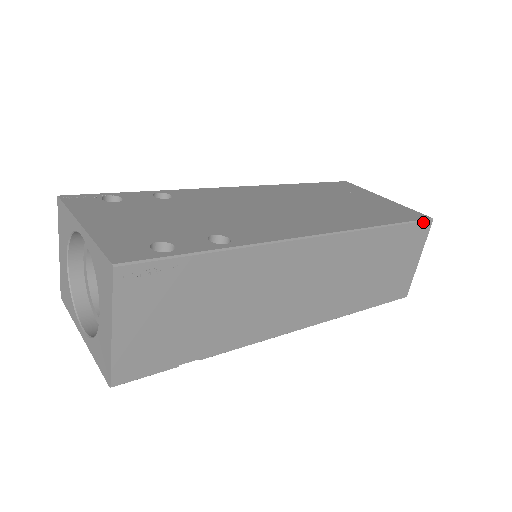
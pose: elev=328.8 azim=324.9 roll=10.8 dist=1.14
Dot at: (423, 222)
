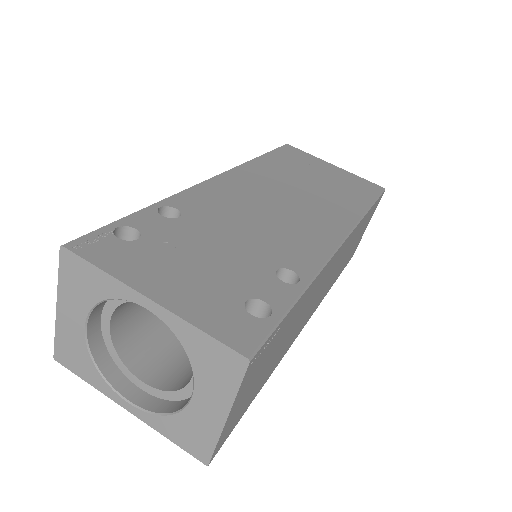
Dot at: (381, 194)
